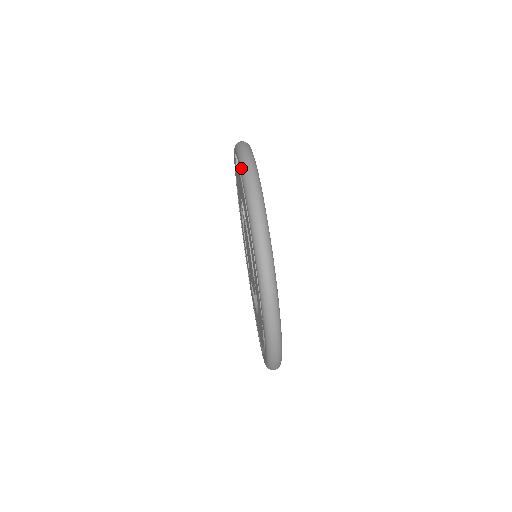
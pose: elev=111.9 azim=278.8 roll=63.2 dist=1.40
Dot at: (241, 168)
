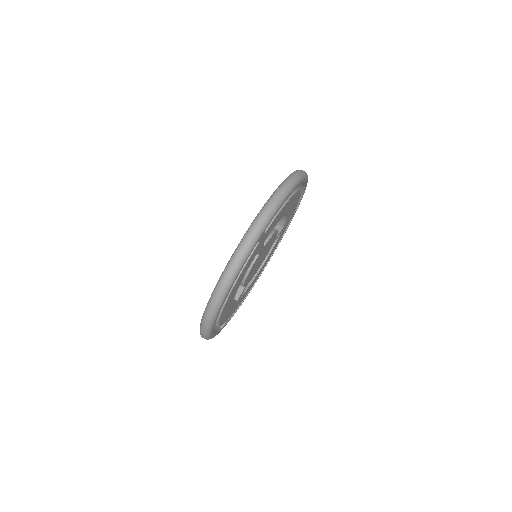
Dot at: occluded
